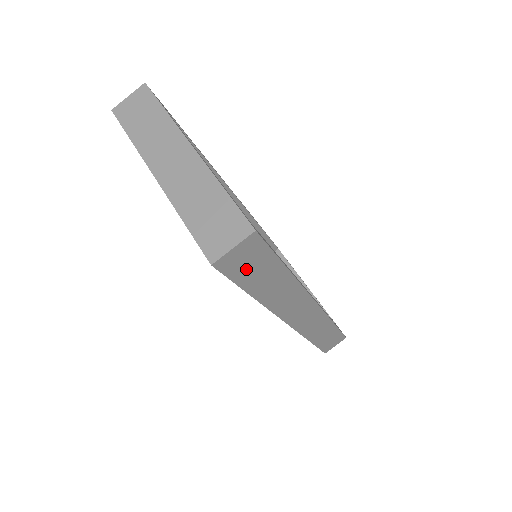
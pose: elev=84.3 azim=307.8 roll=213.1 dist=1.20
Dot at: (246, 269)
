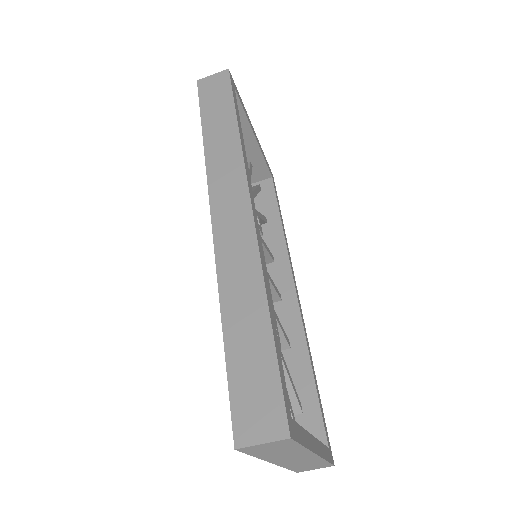
Dot at: occluded
